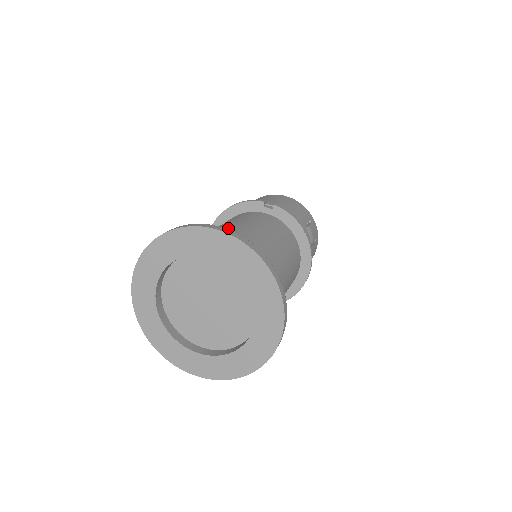
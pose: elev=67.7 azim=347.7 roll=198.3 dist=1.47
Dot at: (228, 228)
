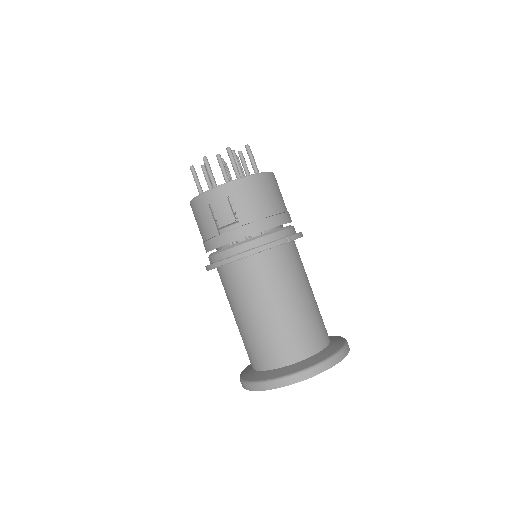
Dot at: (295, 312)
